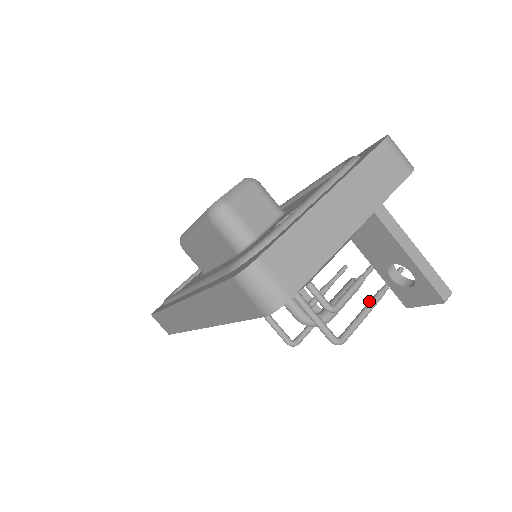
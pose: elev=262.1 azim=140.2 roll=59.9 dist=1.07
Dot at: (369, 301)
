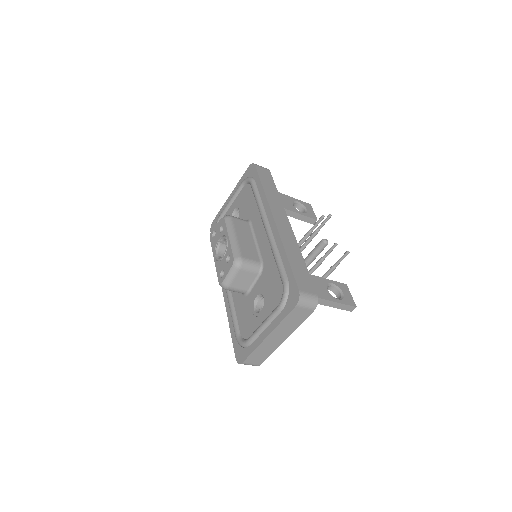
Dot at: (325, 273)
